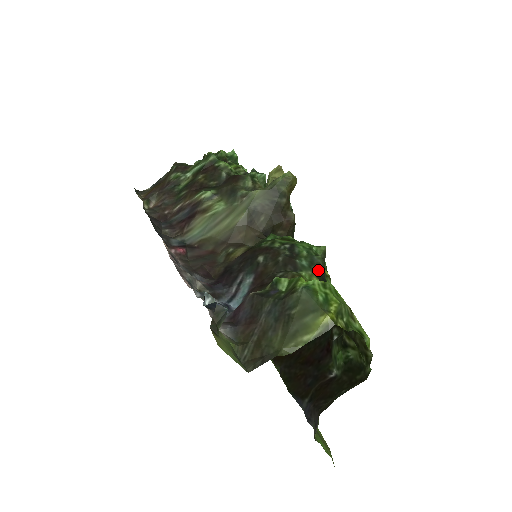
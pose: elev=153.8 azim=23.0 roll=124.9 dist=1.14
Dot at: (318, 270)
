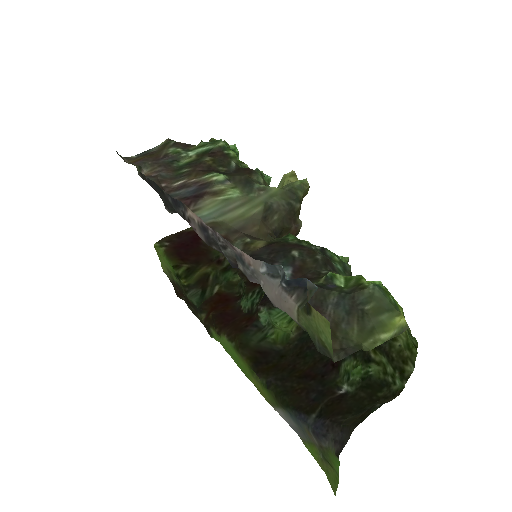
Dot at: occluded
